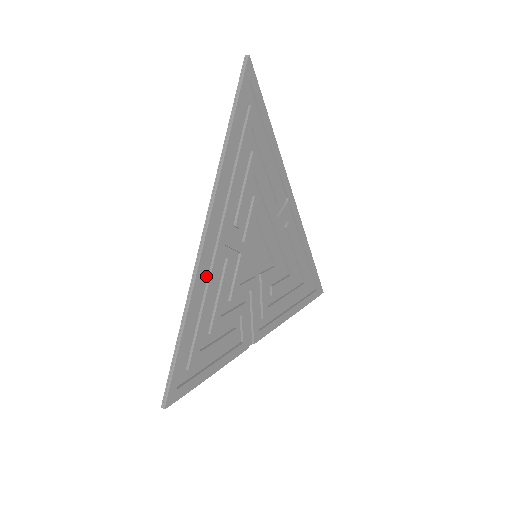
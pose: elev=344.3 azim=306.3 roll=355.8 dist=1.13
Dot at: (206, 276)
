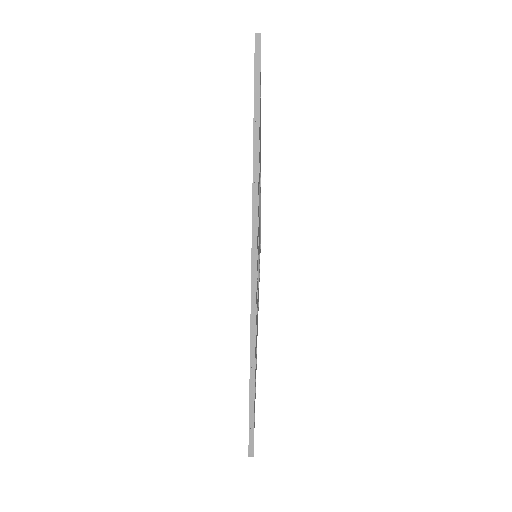
Dot at: occluded
